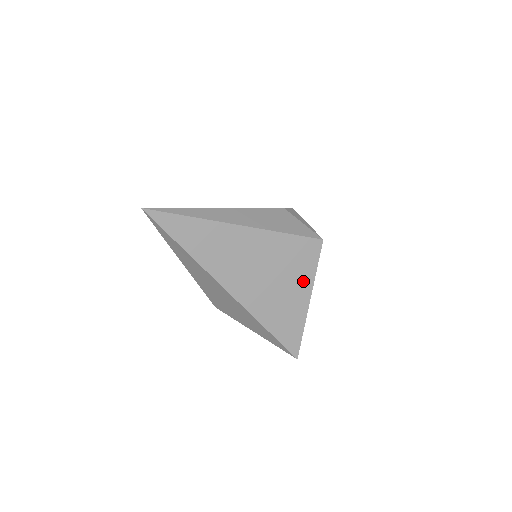
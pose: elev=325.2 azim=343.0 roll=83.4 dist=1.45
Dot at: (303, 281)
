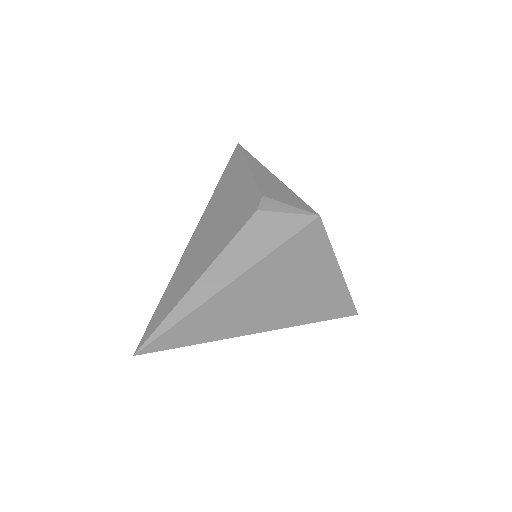
Dot at: (324, 263)
